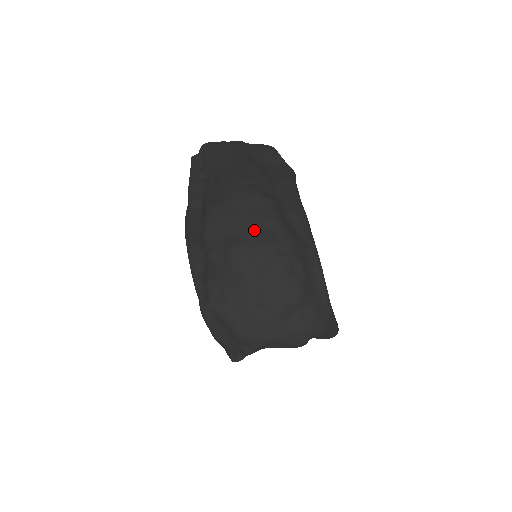
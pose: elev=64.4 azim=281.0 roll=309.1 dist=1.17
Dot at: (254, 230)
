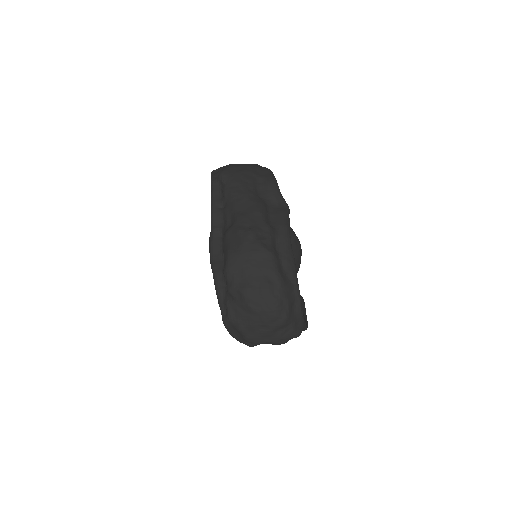
Dot at: (260, 278)
